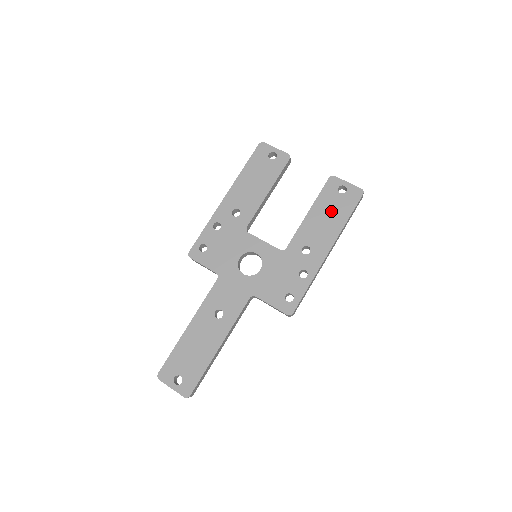
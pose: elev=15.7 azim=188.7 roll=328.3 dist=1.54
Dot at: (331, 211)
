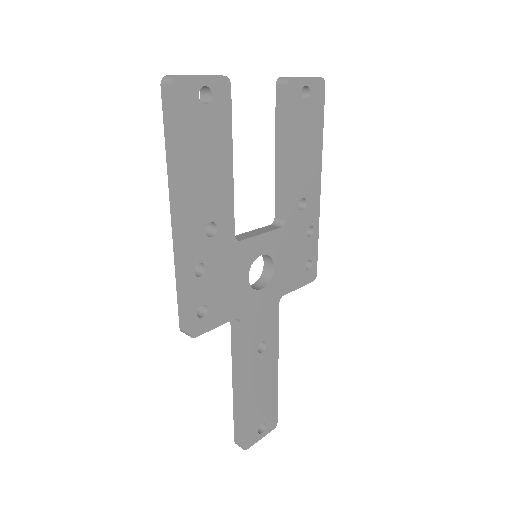
Dot at: (306, 134)
